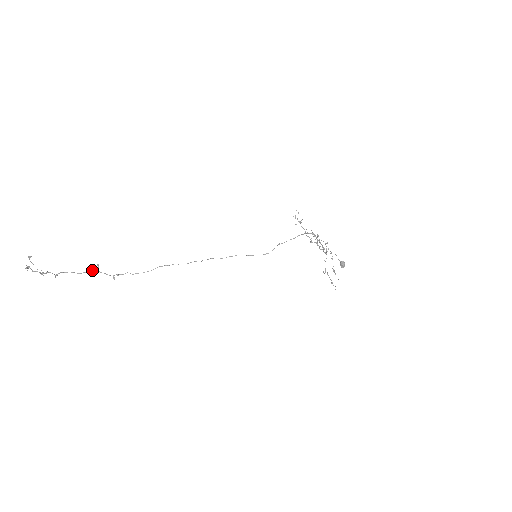
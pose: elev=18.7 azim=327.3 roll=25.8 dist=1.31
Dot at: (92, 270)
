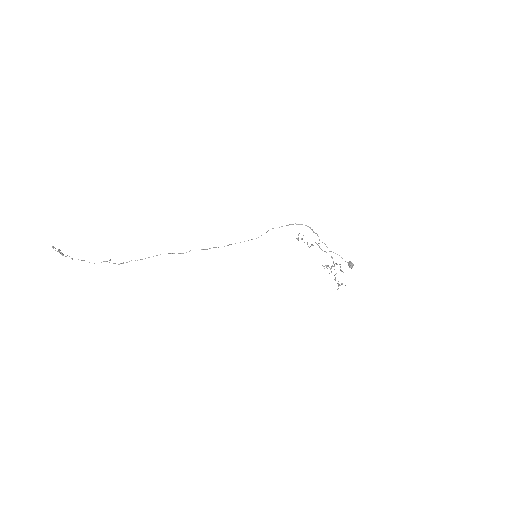
Dot at: (104, 261)
